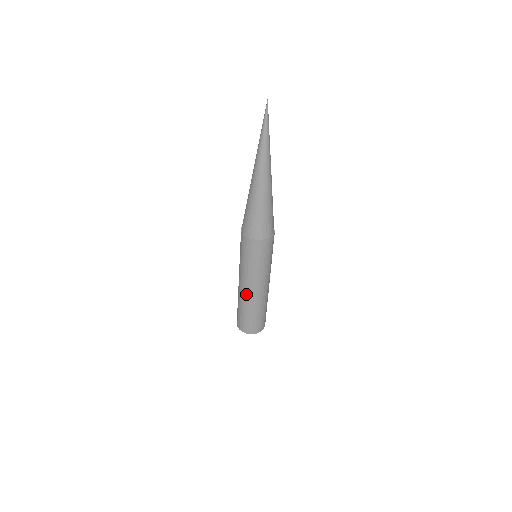
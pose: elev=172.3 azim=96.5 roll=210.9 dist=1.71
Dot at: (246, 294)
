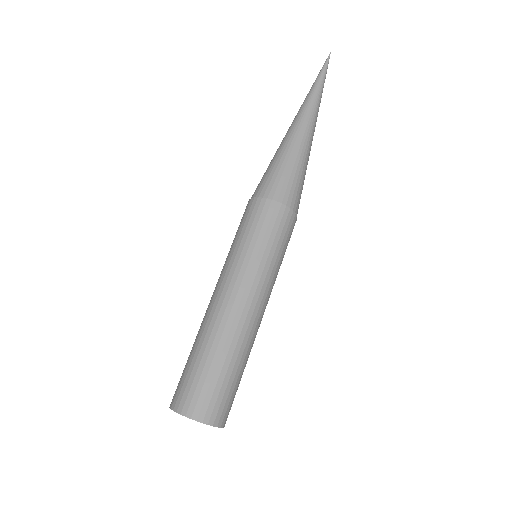
Dot at: (235, 314)
